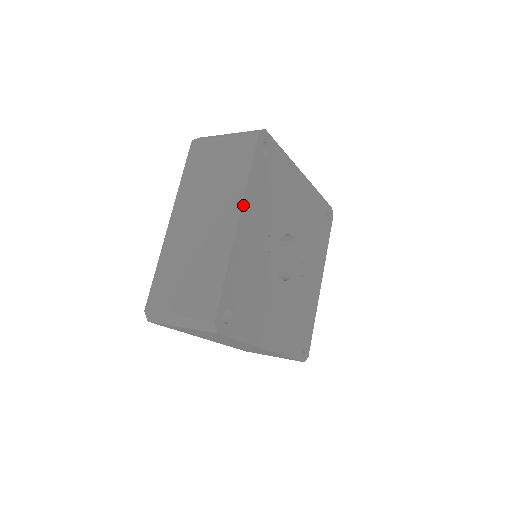
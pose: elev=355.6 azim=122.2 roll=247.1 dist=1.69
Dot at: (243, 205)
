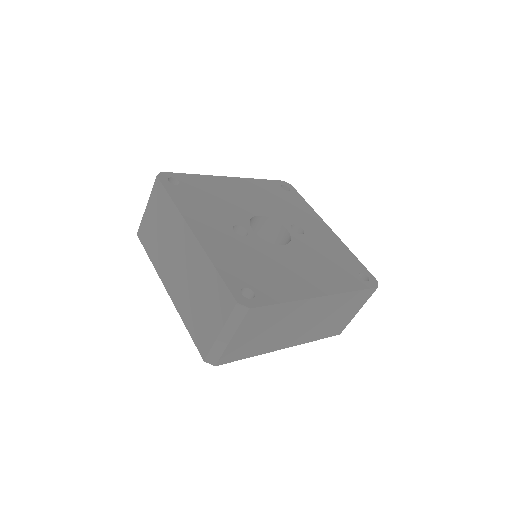
Dot at: (187, 221)
